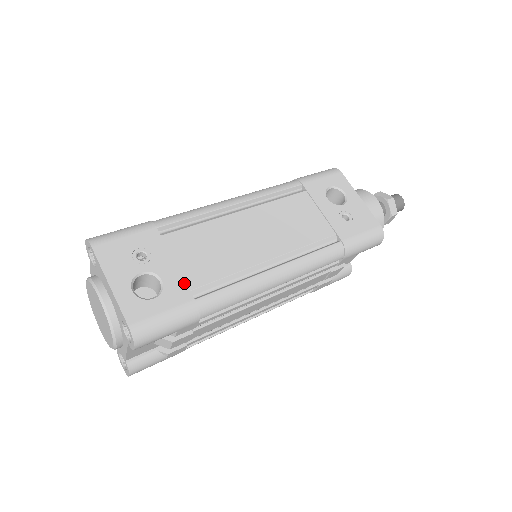
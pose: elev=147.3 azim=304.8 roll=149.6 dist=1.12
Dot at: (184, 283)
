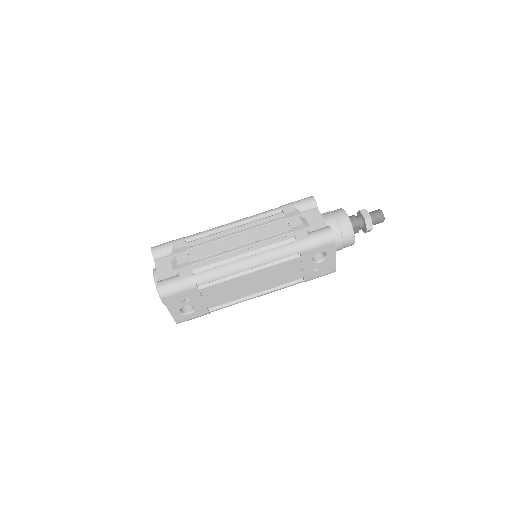
Dot at: (206, 307)
